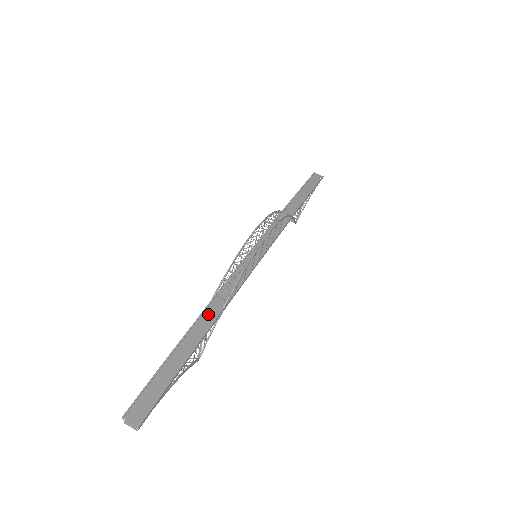
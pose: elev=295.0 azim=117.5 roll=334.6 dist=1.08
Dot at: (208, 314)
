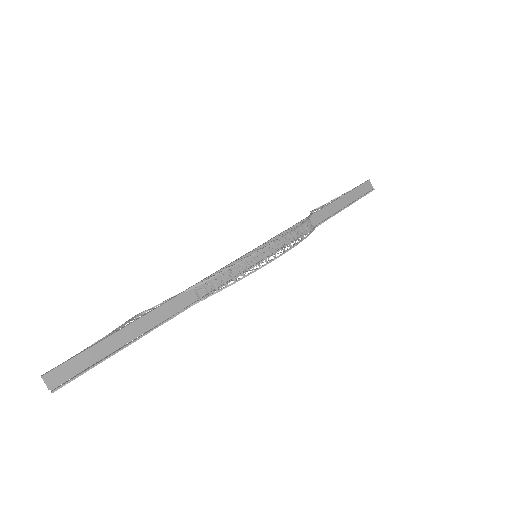
Dot at: (175, 304)
